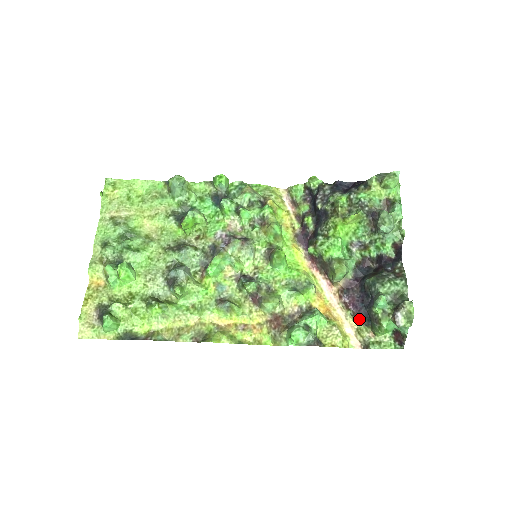
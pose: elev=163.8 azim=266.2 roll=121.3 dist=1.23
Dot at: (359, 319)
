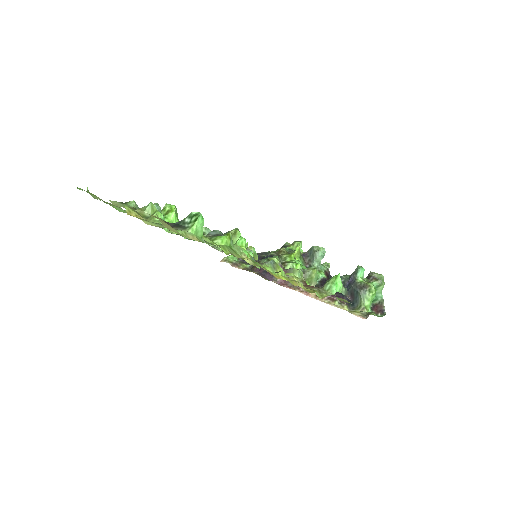
Dot at: (346, 305)
